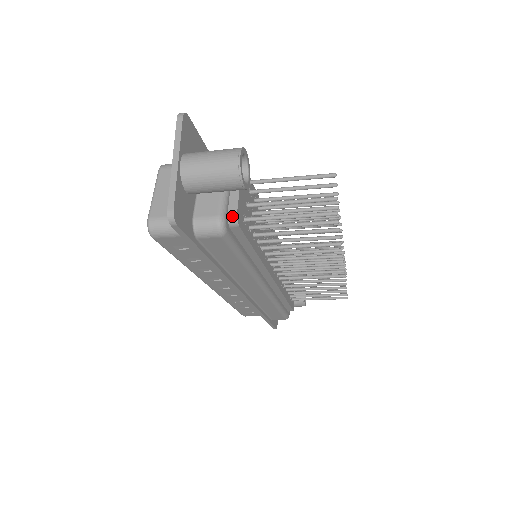
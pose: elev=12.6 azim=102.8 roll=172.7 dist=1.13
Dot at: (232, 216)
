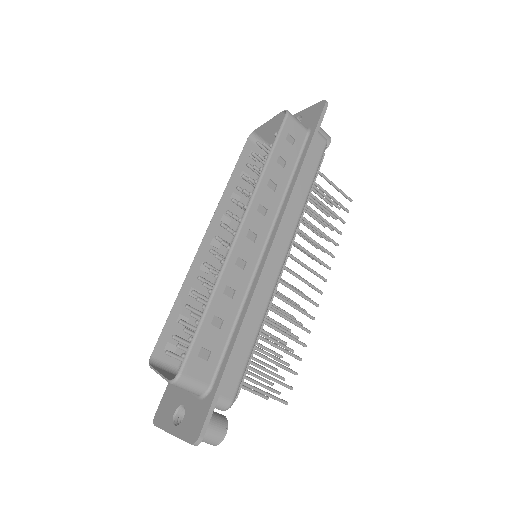
Dot at: occluded
